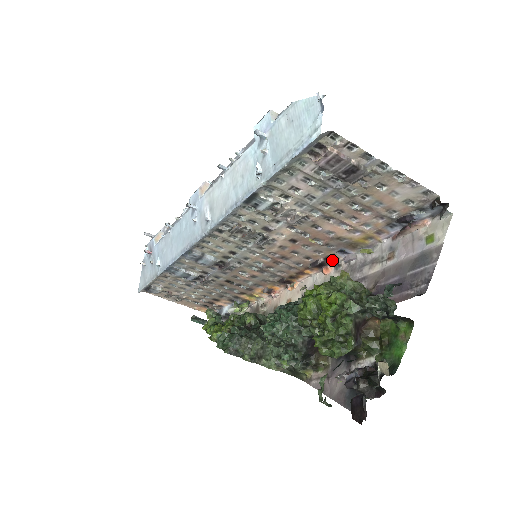
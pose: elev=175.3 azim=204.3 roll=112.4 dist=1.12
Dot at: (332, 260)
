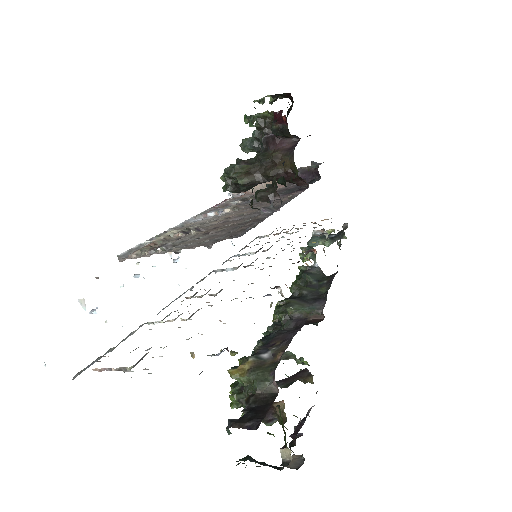
Dot at: (277, 287)
